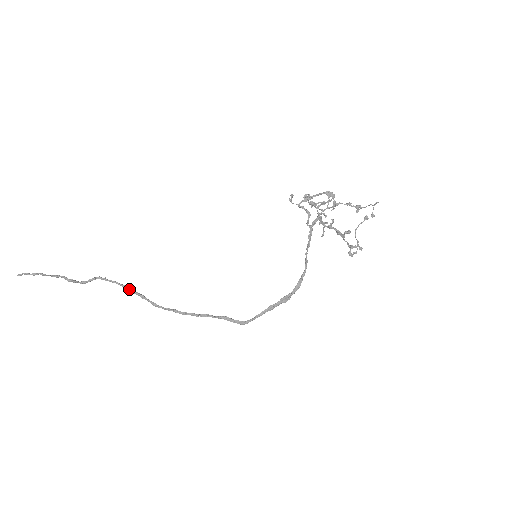
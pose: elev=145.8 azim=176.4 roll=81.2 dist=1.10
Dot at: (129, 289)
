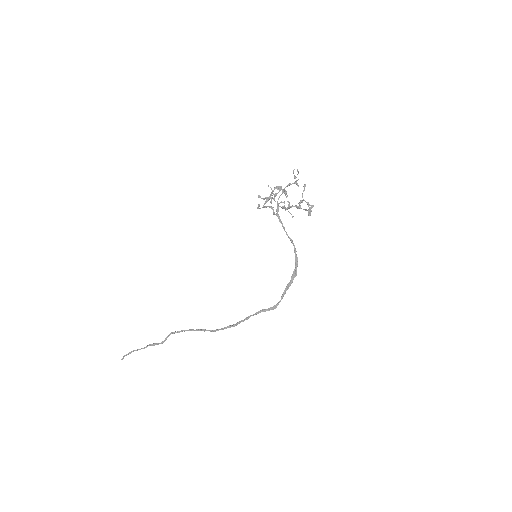
Dot at: (193, 330)
